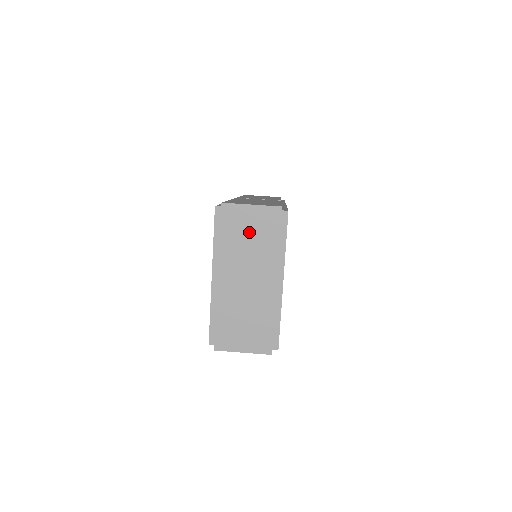
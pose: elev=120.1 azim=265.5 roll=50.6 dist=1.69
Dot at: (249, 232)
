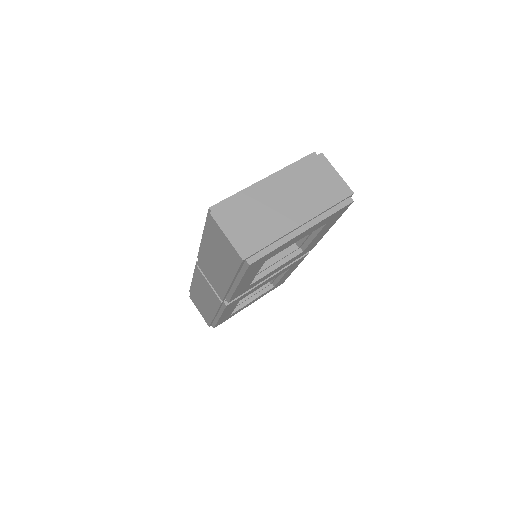
Dot at: (319, 182)
